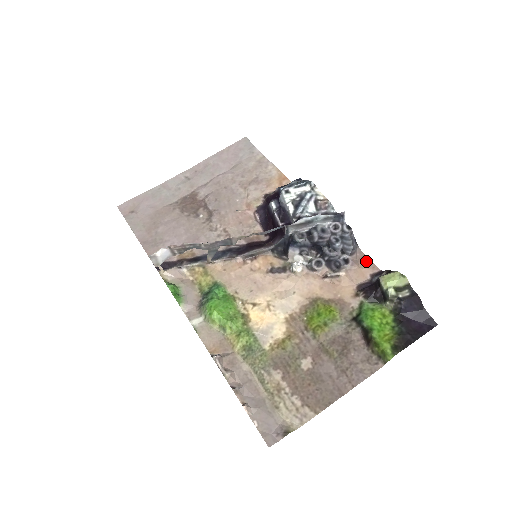
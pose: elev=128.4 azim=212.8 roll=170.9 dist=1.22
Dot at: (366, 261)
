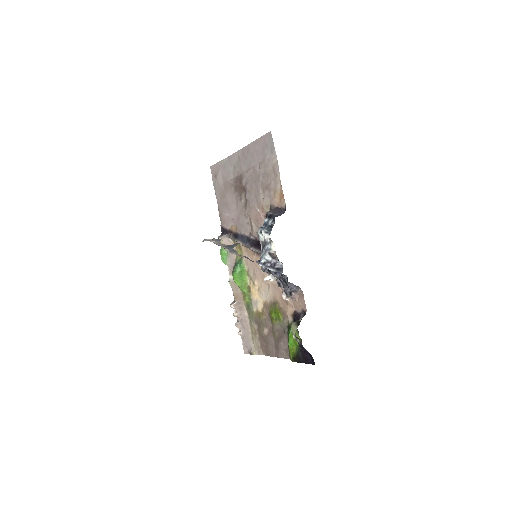
Dot at: (302, 300)
